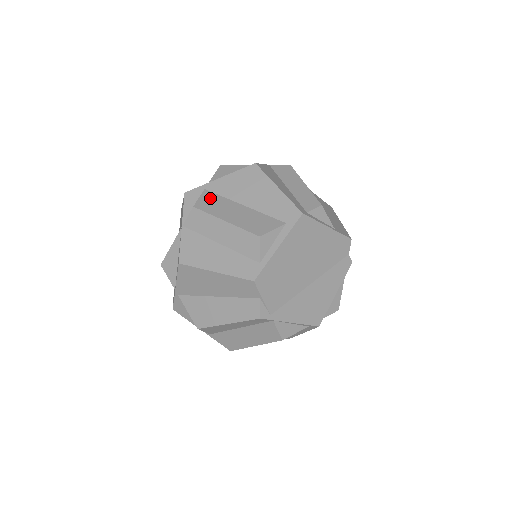
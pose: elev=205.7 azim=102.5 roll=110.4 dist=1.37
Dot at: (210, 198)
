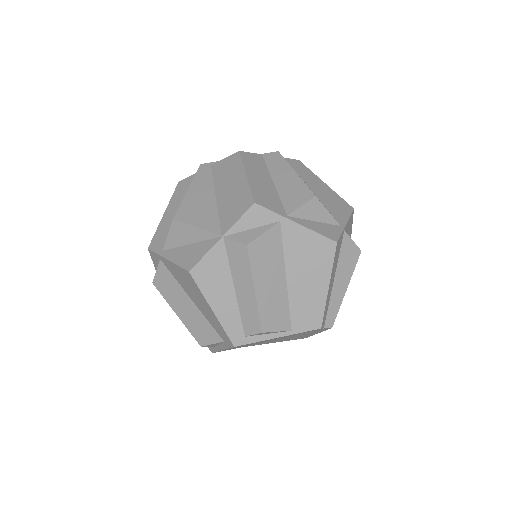
Dot at: (164, 276)
